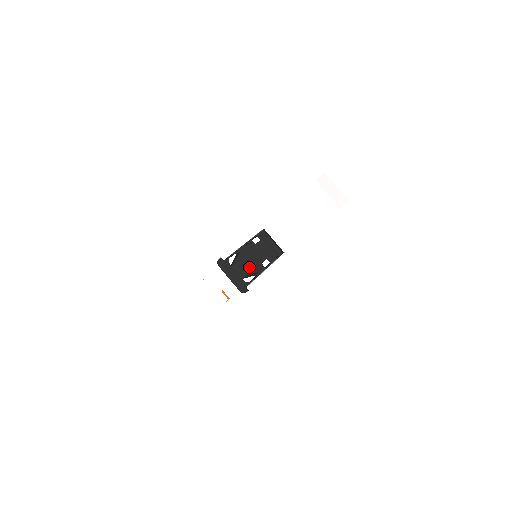
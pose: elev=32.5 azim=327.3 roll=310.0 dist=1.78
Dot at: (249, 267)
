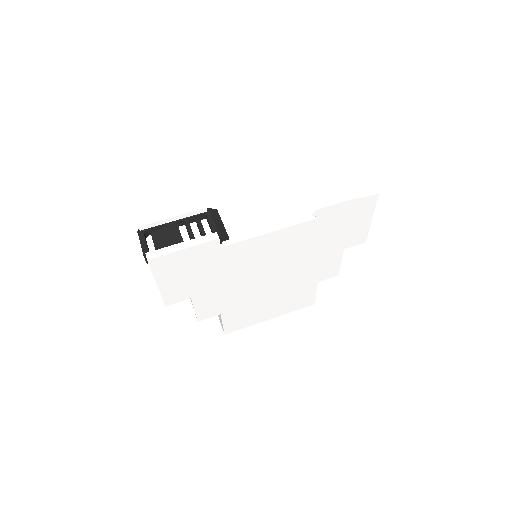
Dot at: (164, 240)
